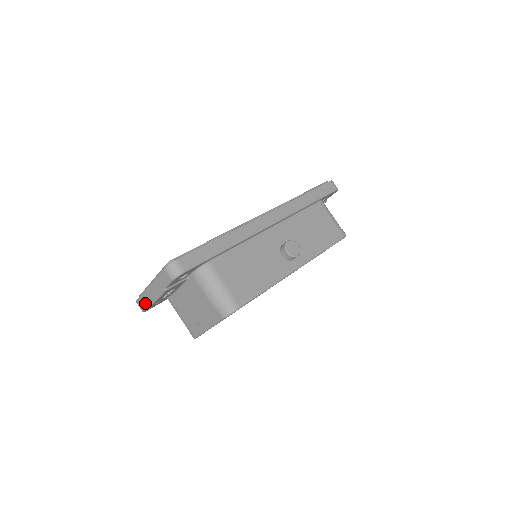
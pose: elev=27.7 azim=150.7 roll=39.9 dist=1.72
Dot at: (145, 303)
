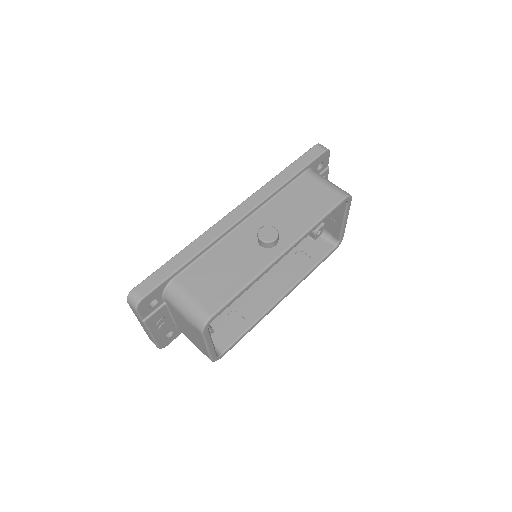
Dot at: (152, 340)
